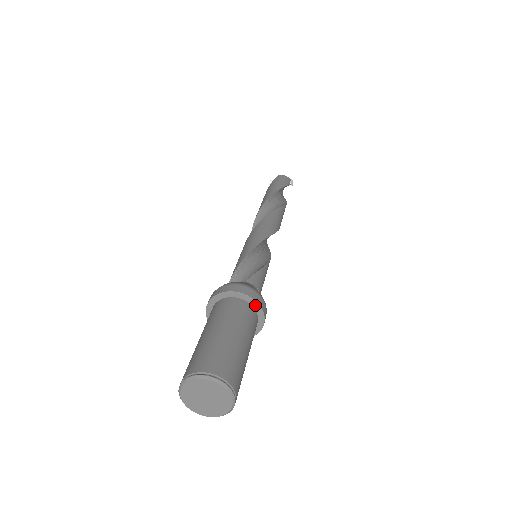
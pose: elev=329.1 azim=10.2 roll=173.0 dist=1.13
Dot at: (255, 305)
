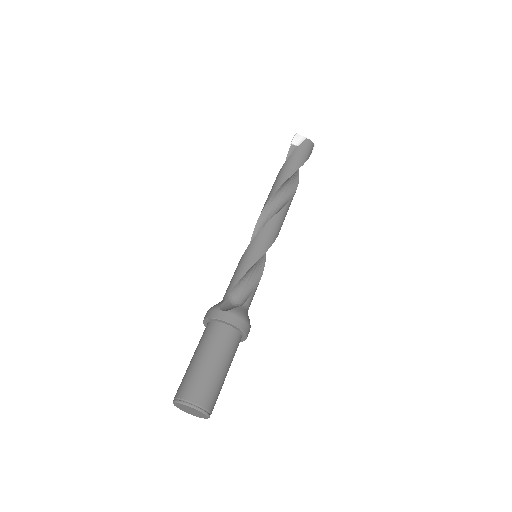
Dot at: (244, 336)
